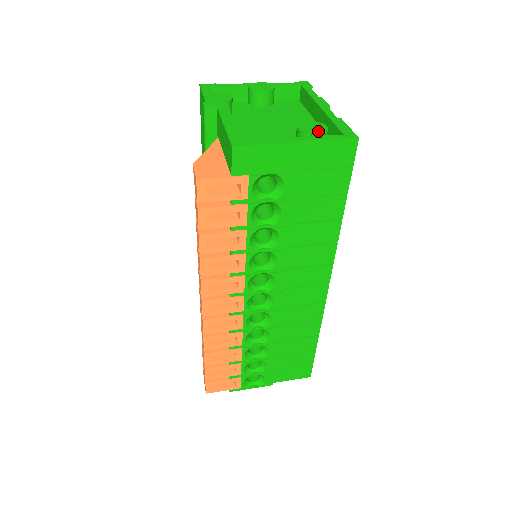
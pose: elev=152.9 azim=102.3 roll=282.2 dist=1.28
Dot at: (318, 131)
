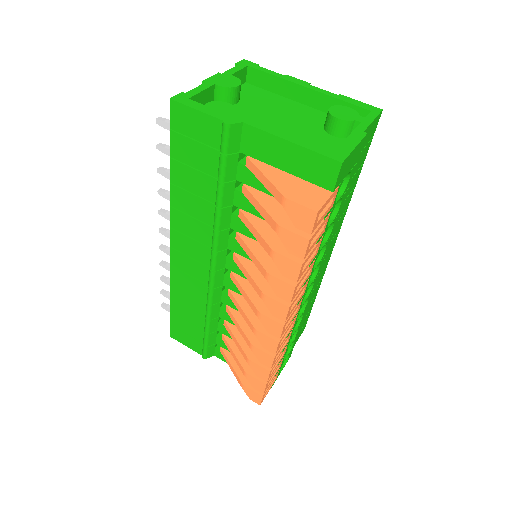
Dot at: (354, 115)
